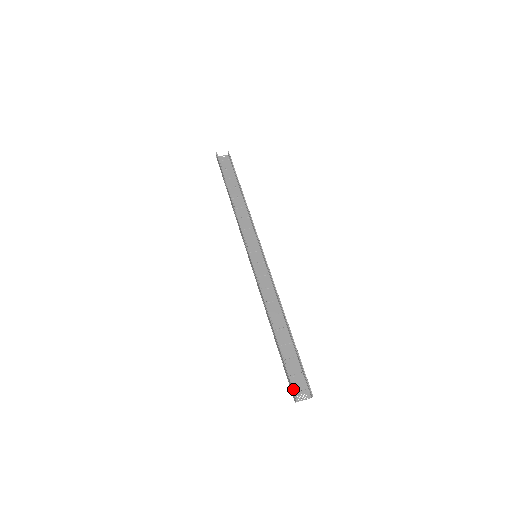
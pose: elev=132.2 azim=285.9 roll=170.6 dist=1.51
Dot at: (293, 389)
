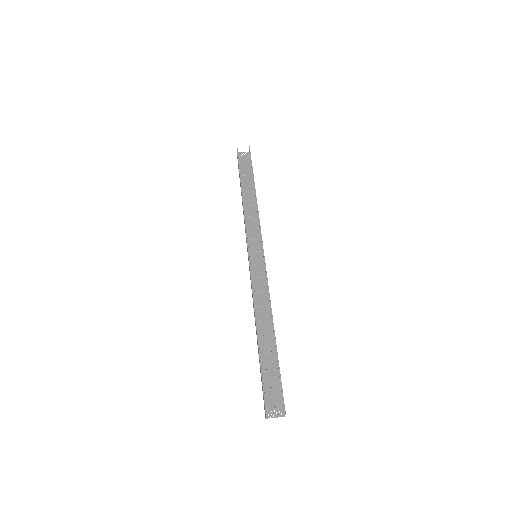
Dot at: (265, 403)
